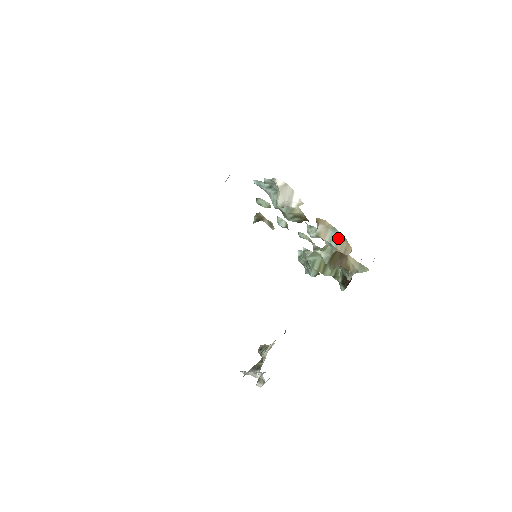
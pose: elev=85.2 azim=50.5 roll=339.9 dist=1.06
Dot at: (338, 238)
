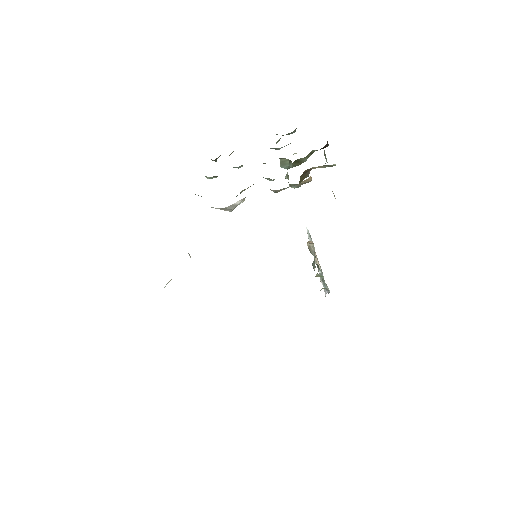
Dot at: (293, 186)
